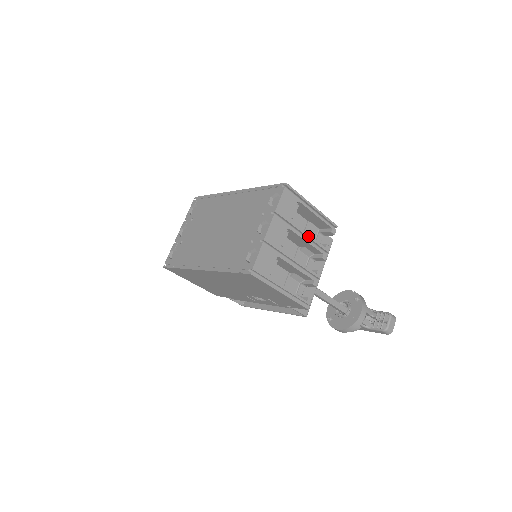
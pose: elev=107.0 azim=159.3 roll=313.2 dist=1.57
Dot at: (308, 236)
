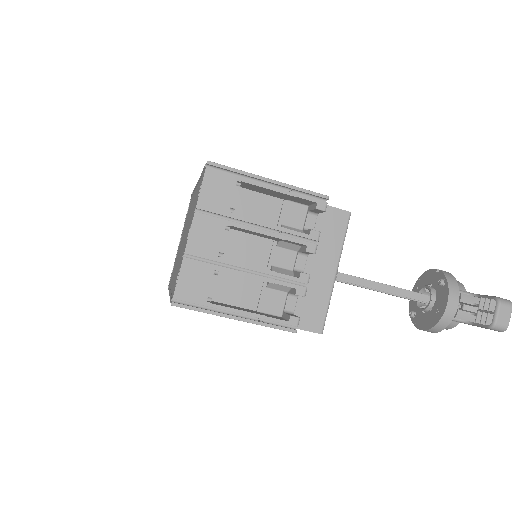
Dot at: (269, 226)
